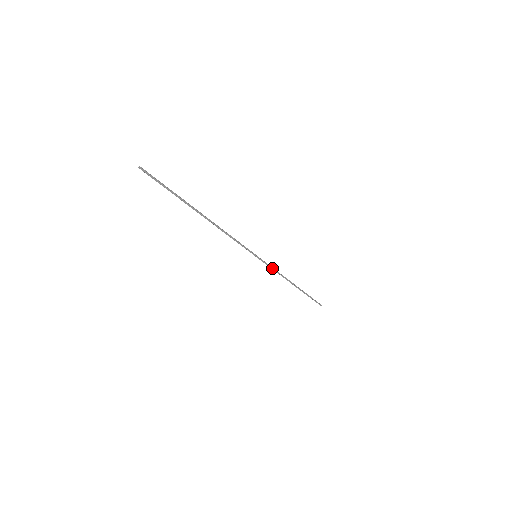
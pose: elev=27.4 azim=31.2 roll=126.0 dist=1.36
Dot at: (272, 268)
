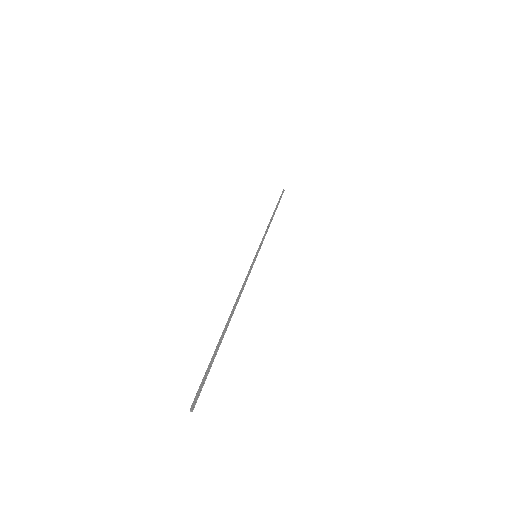
Dot at: (262, 238)
